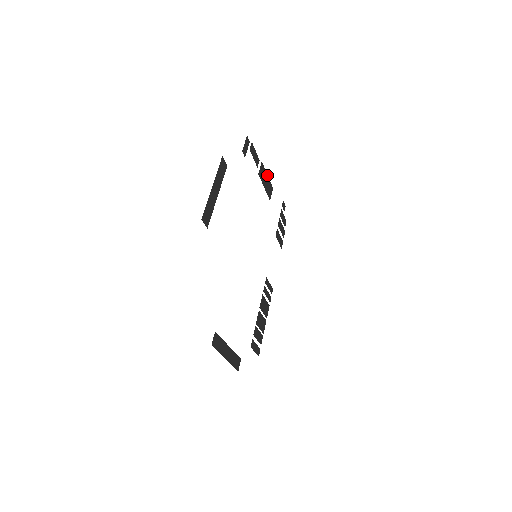
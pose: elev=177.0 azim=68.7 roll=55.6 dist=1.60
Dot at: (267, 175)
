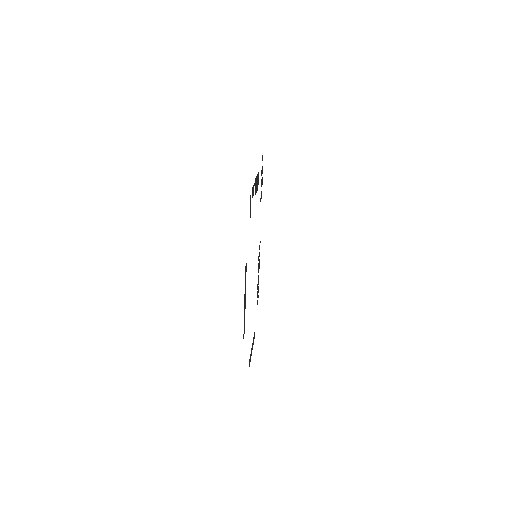
Dot at: (257, 175)
